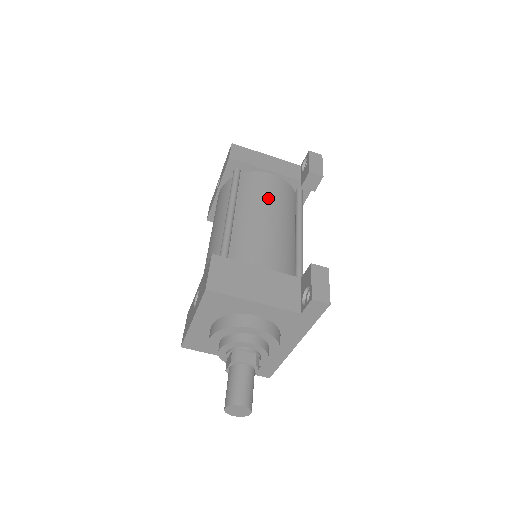
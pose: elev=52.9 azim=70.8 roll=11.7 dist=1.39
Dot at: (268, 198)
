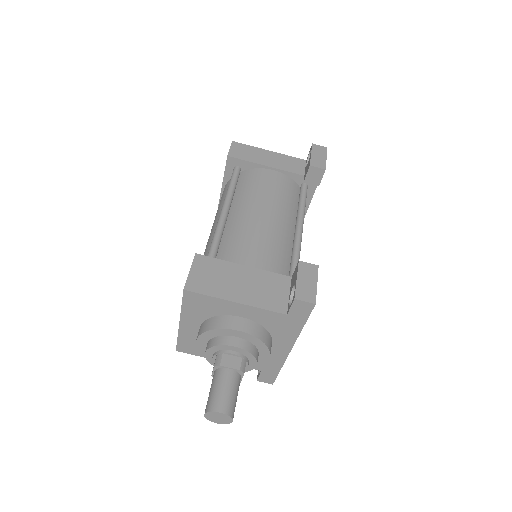
Dot at: (266, 195)
